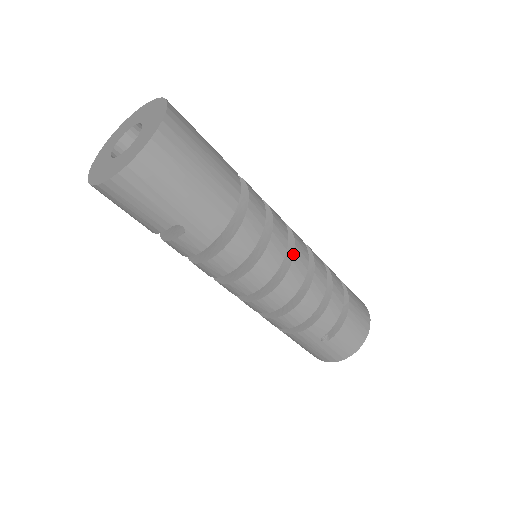
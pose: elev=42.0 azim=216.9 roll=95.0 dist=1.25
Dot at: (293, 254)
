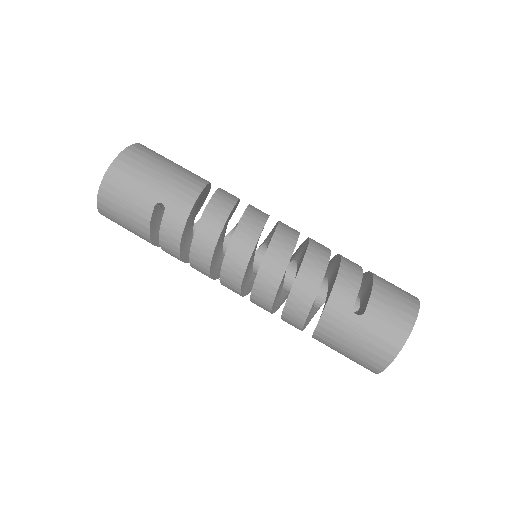
Dot at: (277, 224)
